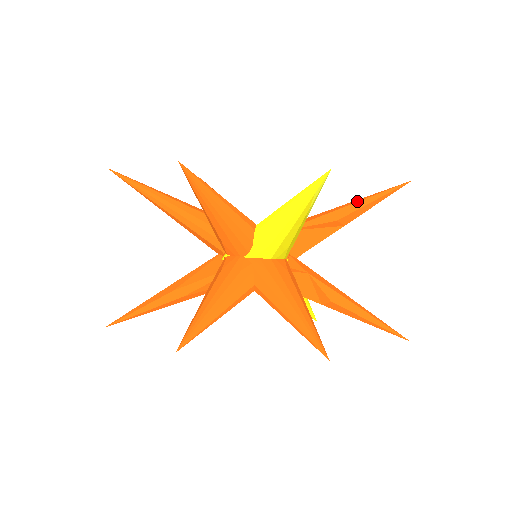
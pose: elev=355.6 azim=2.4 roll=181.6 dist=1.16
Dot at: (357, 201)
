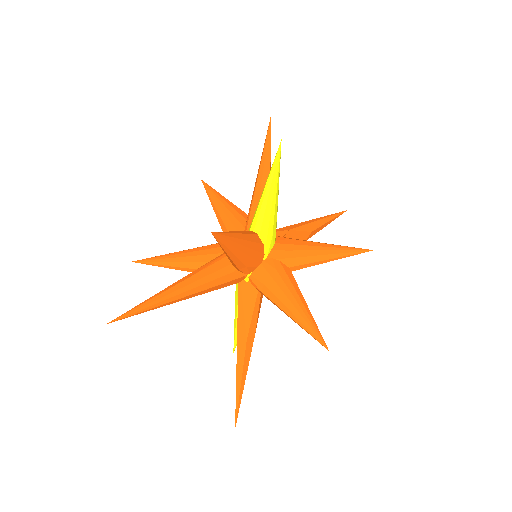
Dot at: (264, 158)
